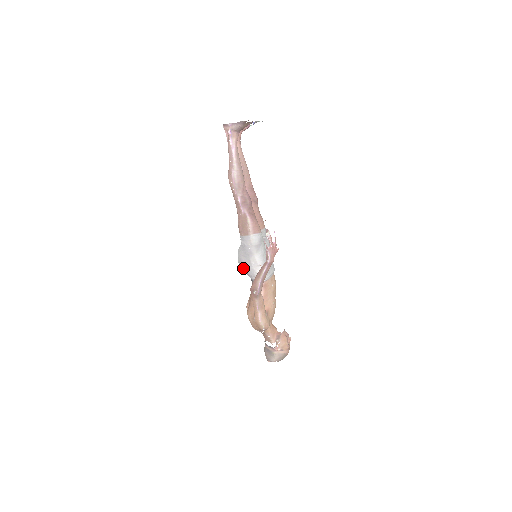
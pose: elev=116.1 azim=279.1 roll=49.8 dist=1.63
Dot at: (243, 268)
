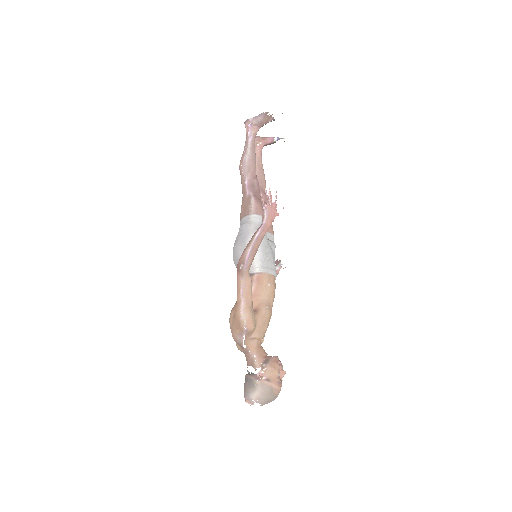
Dot at: (236, 258)
